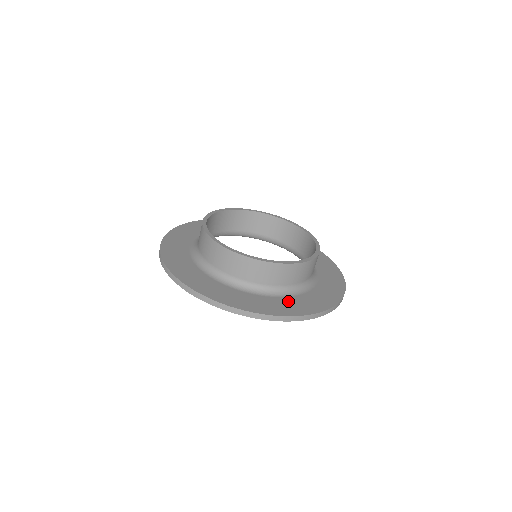
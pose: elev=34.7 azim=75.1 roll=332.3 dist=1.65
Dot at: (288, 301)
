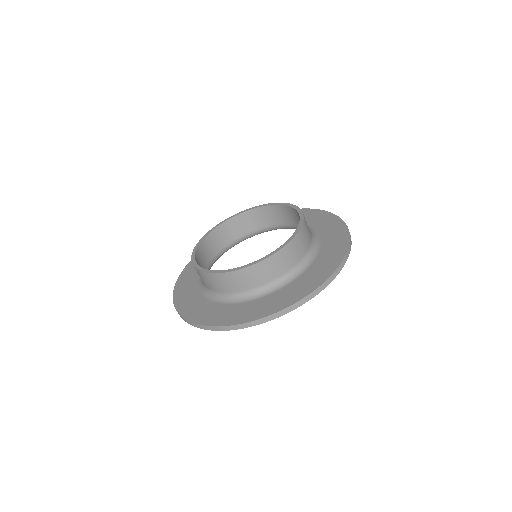
Dot at: (235, 308)
